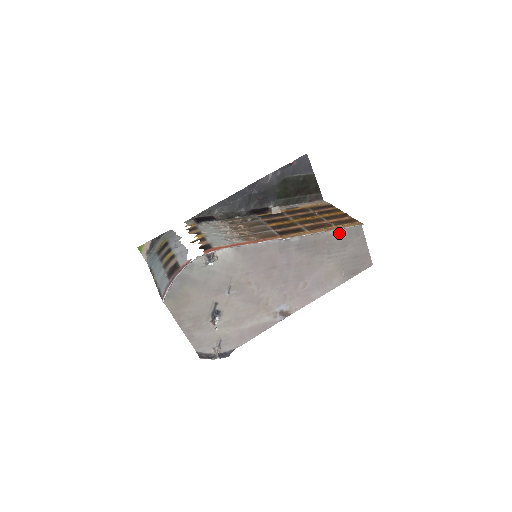
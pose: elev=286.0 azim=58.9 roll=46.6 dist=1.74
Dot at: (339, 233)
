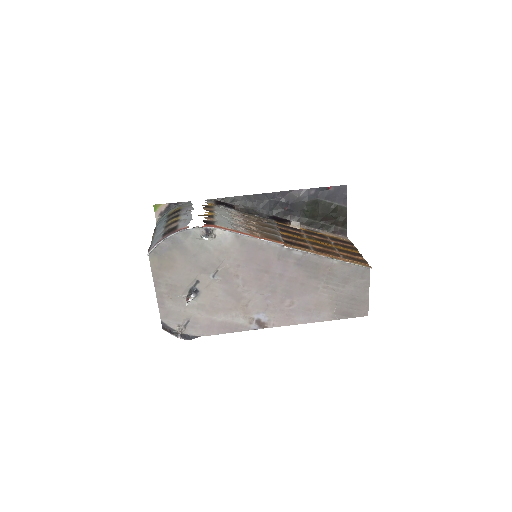
Dot at: (344, 267)
